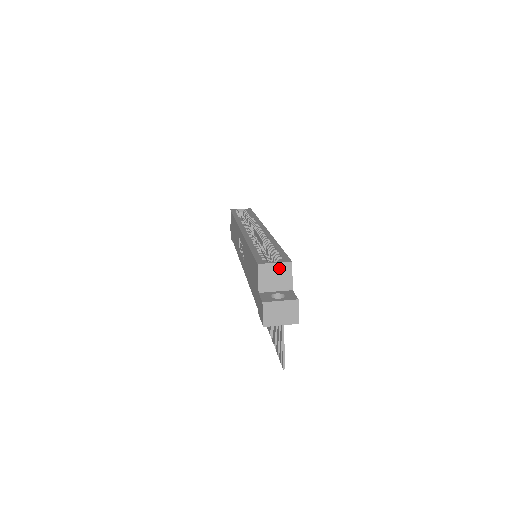
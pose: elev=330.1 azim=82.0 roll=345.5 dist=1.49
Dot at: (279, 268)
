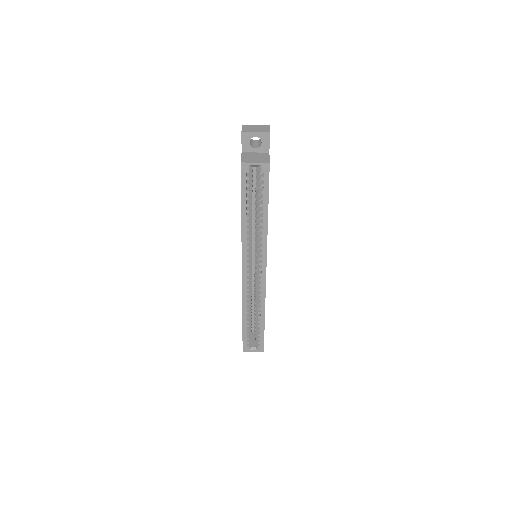
Dot at: (256, 349)
